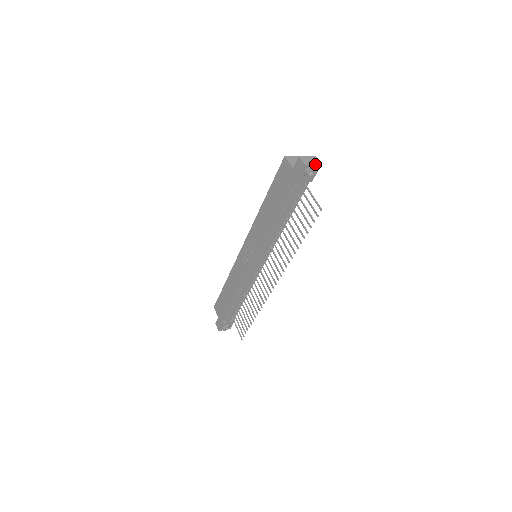
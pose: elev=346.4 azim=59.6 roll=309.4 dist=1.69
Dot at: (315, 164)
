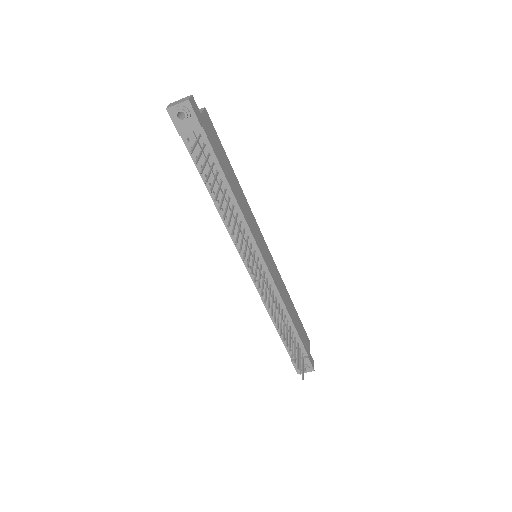
Dot at: (180, 103)
